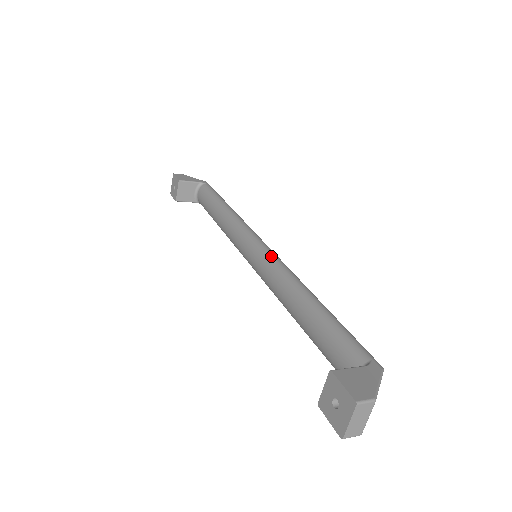
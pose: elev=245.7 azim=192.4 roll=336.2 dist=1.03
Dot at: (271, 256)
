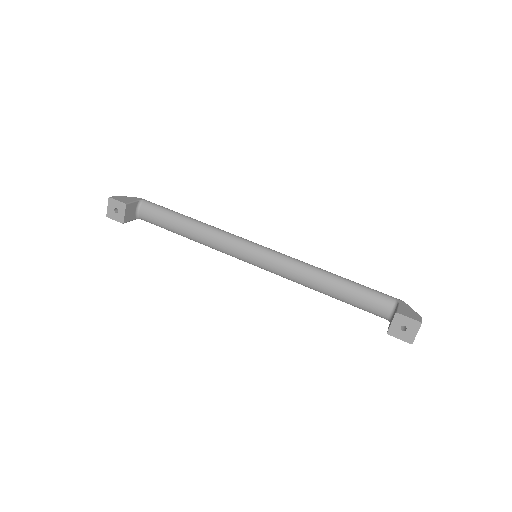
Dot at: (278, 254)
